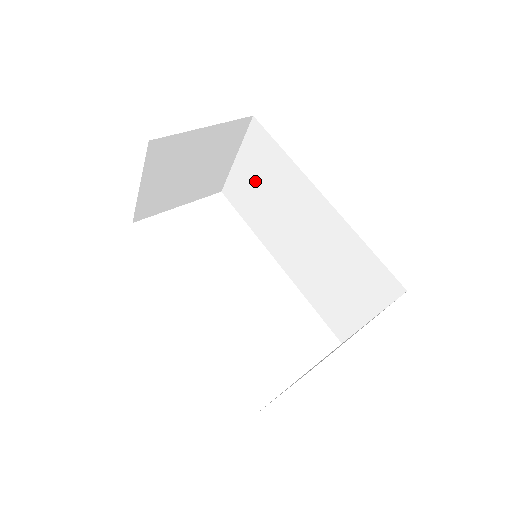
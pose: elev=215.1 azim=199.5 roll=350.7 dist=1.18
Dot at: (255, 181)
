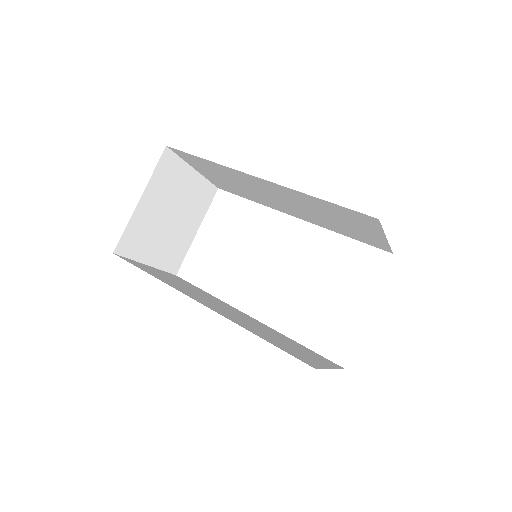
Dot at: (221, 179)
